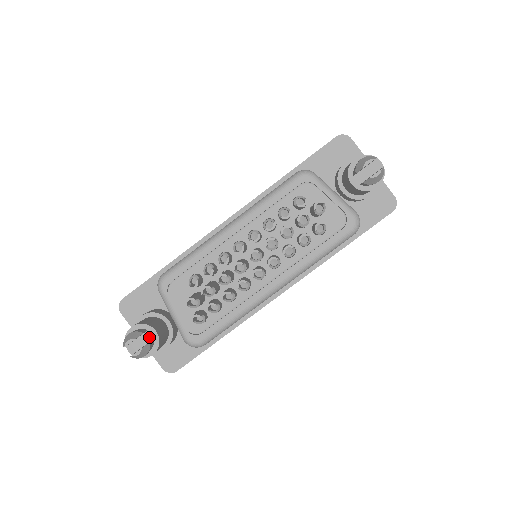
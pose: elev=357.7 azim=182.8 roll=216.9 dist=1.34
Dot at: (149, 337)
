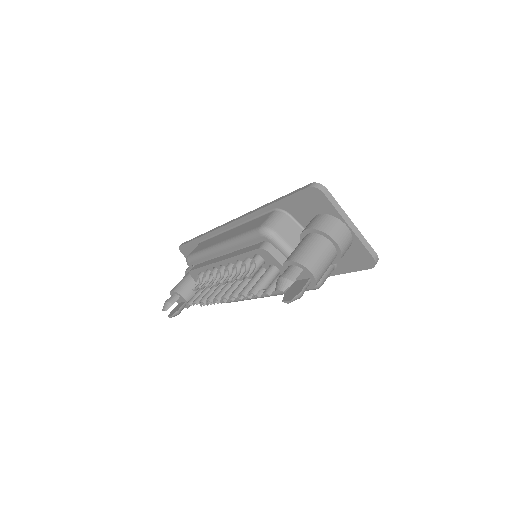
Dot at: (182, 300)
